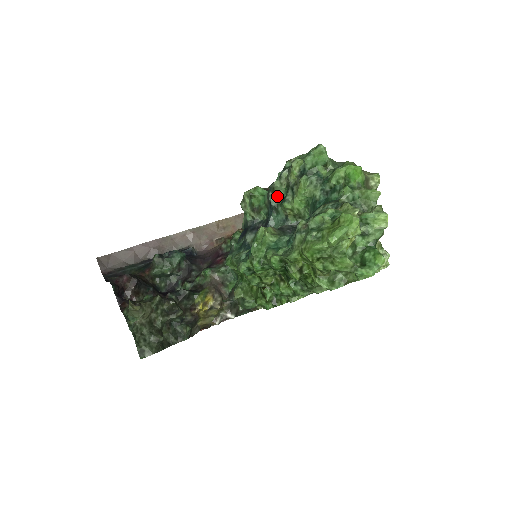
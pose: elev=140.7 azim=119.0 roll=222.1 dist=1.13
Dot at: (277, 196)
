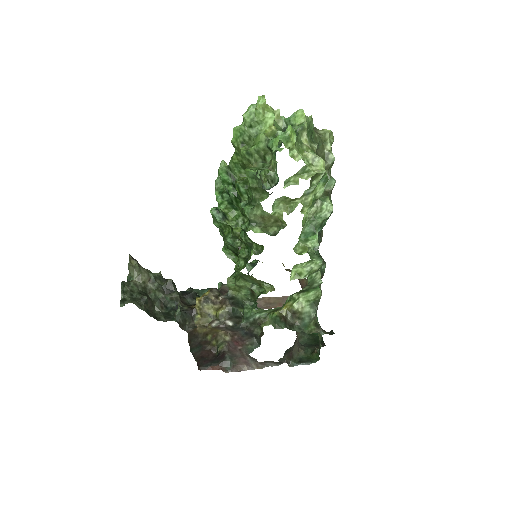
Dot at: occluded
